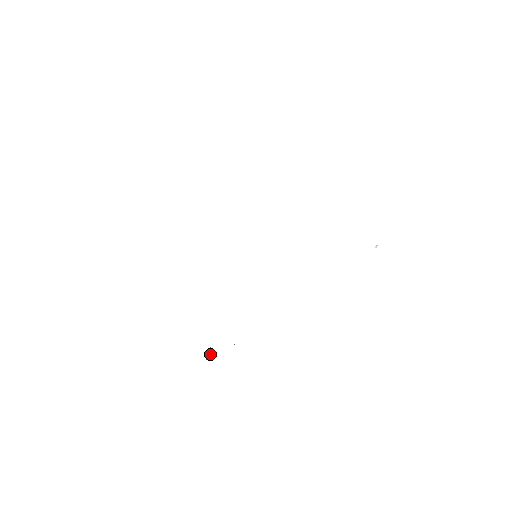
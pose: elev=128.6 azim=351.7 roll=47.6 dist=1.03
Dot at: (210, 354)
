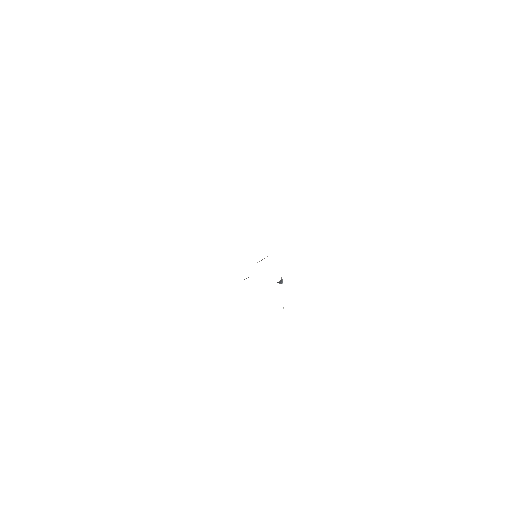
Dot at: (281, 278)
